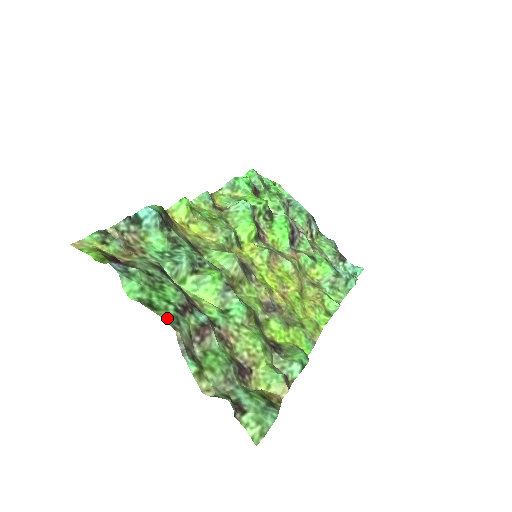
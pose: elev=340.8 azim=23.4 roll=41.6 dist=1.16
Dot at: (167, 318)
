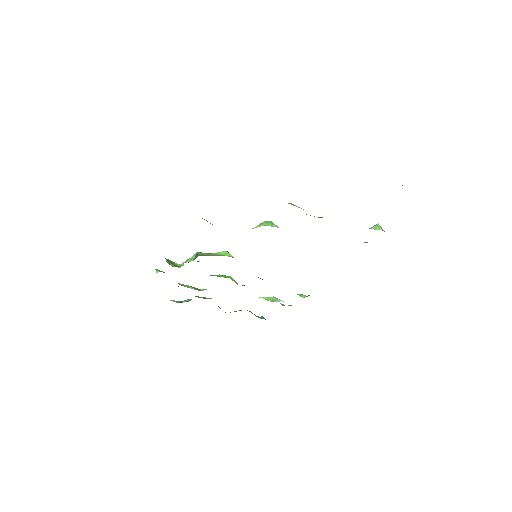
Dot at: occluded
